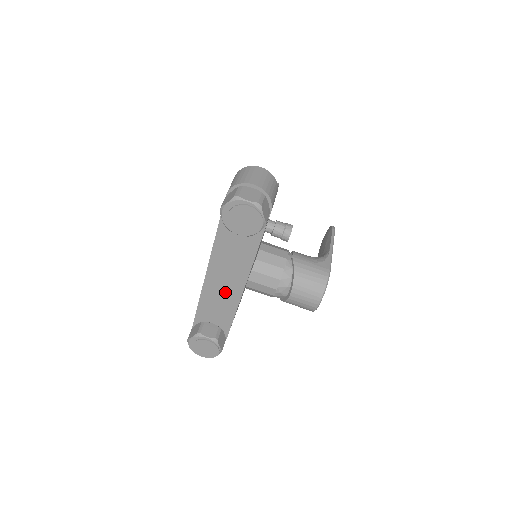
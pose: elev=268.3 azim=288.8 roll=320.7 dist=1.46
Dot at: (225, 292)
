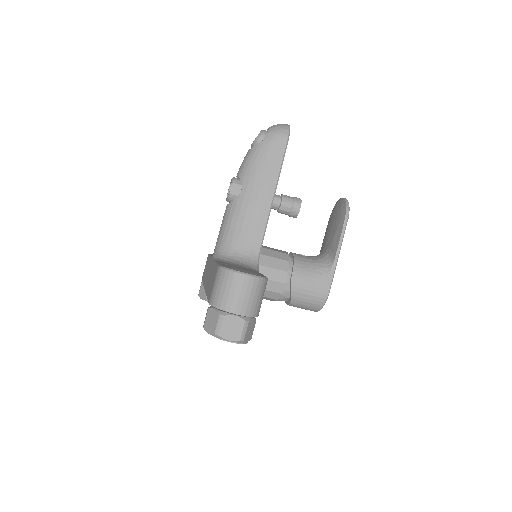
Dot at: occluded
